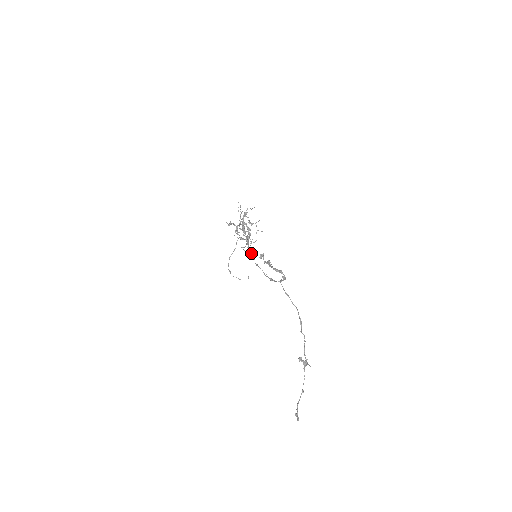
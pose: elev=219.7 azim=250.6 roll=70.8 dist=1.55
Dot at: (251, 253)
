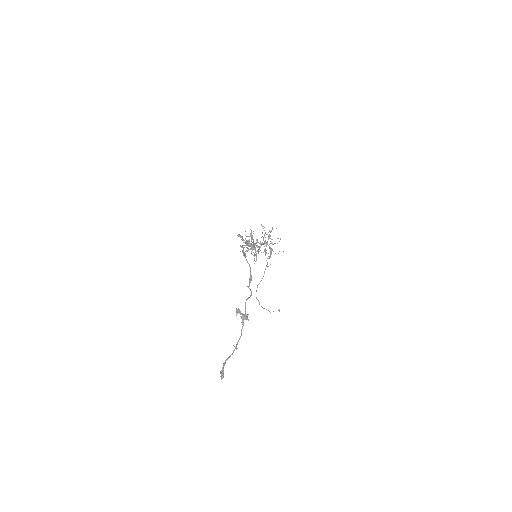
Dot at: (256, 258)
